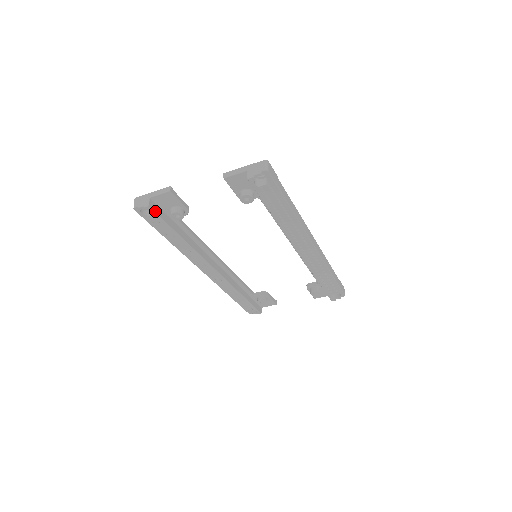
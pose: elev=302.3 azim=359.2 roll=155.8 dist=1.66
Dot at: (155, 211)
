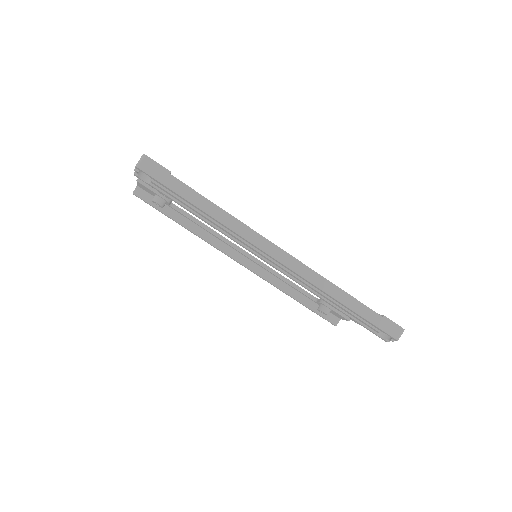
Dot at: (142, 198)
